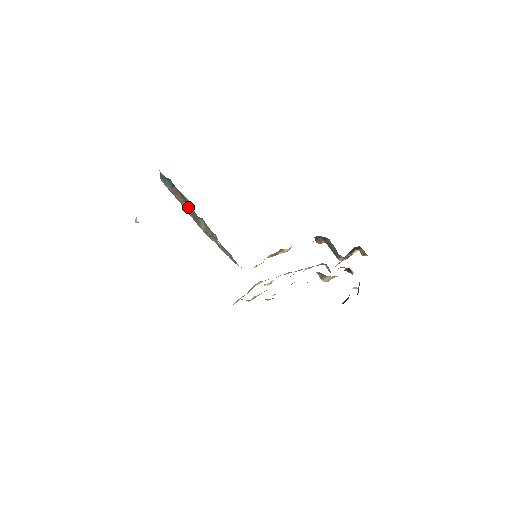
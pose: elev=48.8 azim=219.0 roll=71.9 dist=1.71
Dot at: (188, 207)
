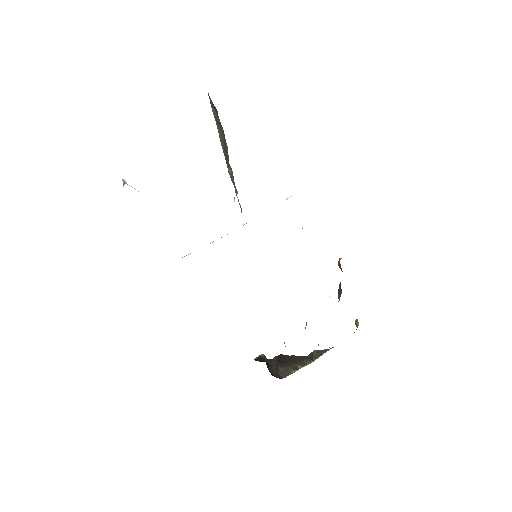
Dot at: (225, 145)
